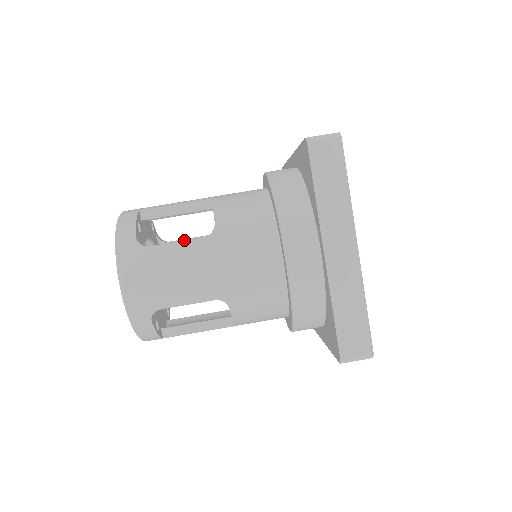
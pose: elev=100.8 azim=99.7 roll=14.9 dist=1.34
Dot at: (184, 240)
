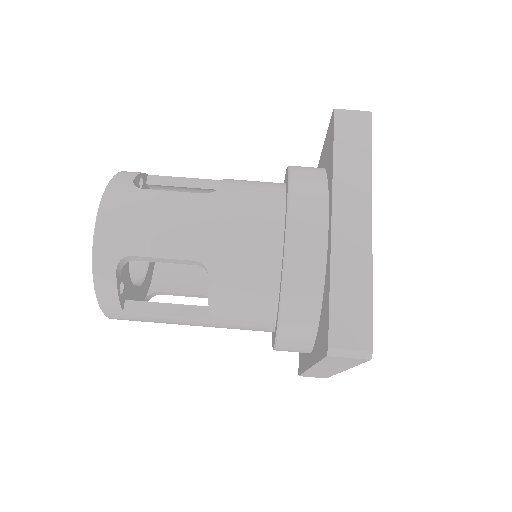
Dot at: occluded
